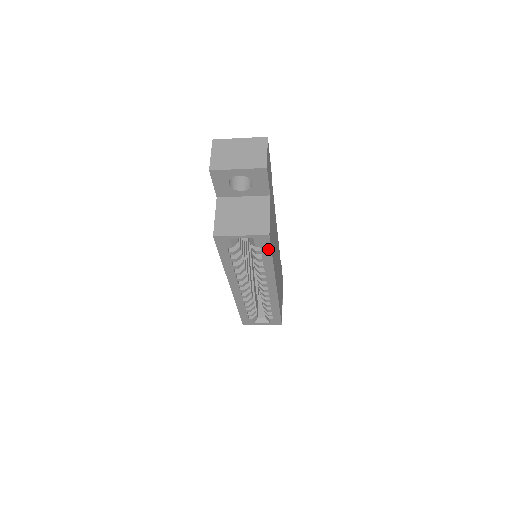
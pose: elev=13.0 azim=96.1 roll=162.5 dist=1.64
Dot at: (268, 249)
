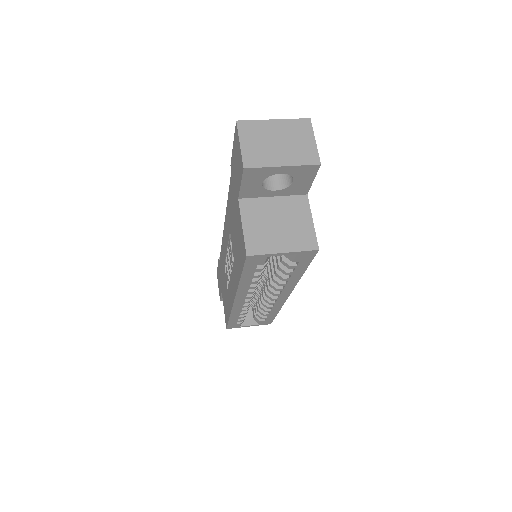
Dot at: (306, 263)
